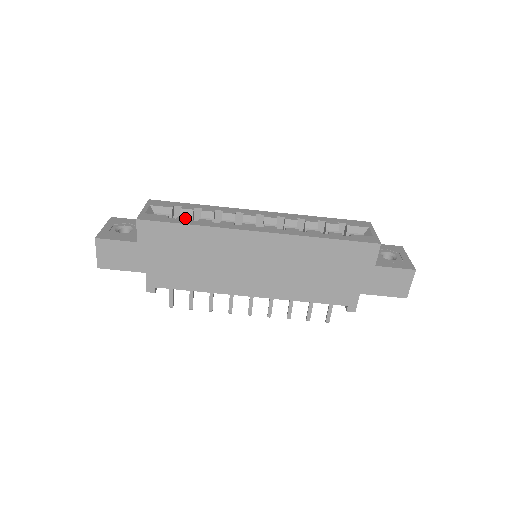
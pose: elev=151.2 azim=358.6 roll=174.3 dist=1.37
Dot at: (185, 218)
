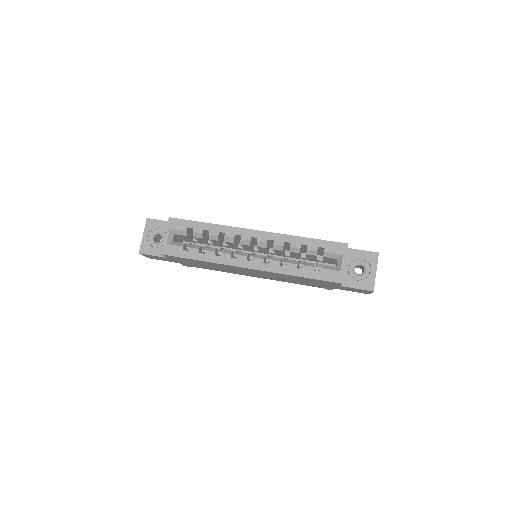
Dot at: (195, 250)
